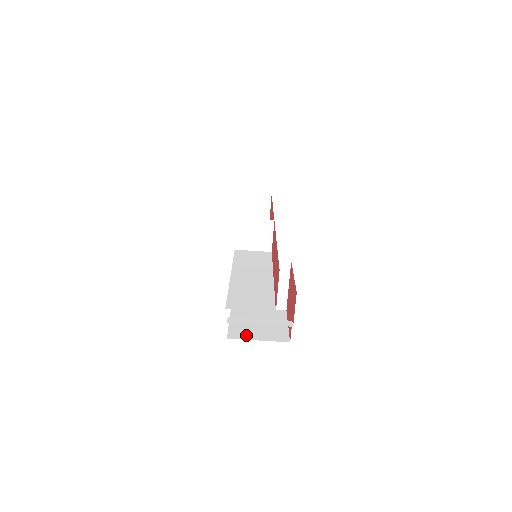
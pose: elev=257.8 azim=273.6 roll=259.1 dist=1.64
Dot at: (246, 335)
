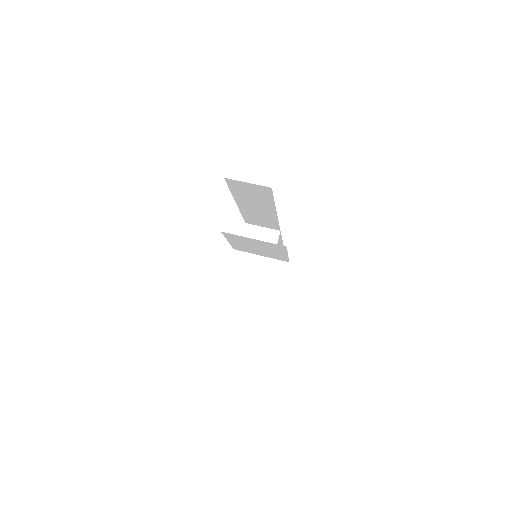
Dot at: occluded
